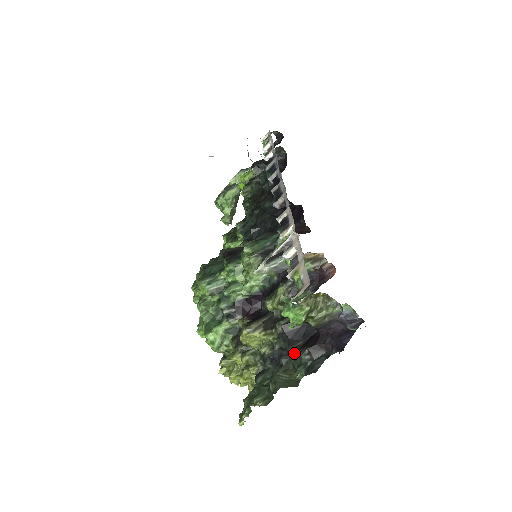
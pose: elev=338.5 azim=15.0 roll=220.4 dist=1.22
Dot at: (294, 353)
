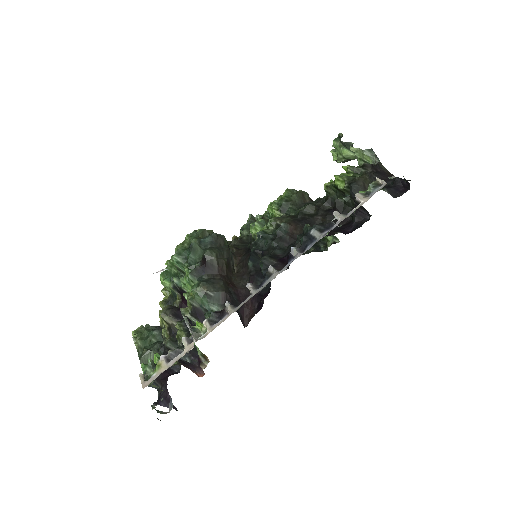
Dot at: occluded
